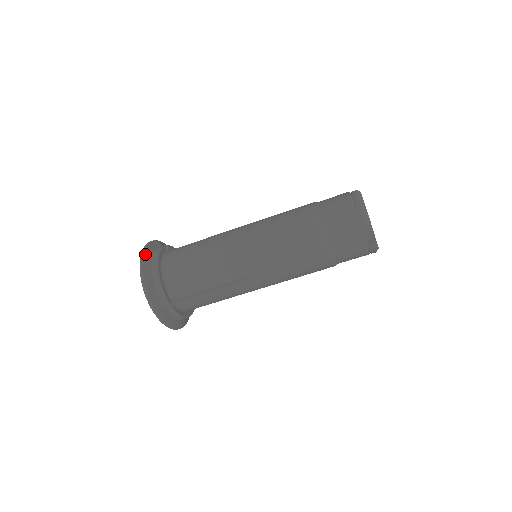
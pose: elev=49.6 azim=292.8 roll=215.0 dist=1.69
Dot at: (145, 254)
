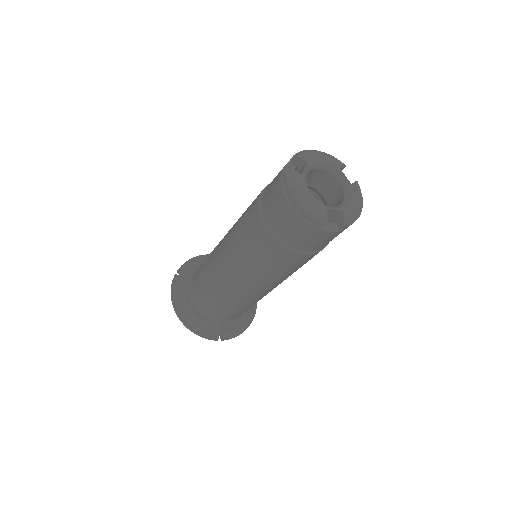
Dot at: (174, 300)
